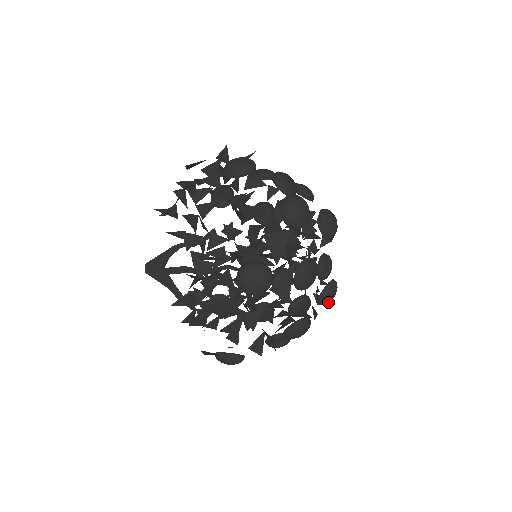
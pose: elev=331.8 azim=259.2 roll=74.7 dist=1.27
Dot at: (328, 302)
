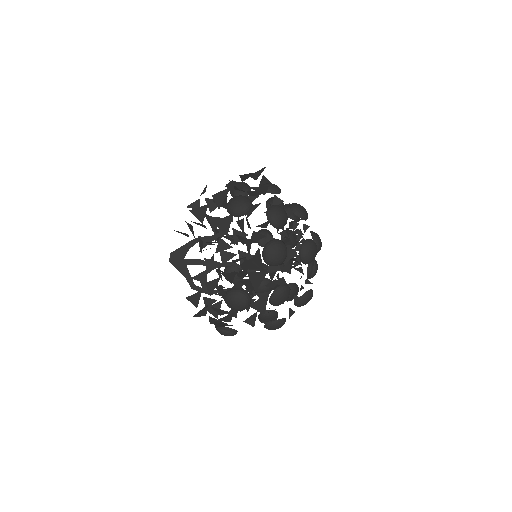
Dot at: (303, 305)
